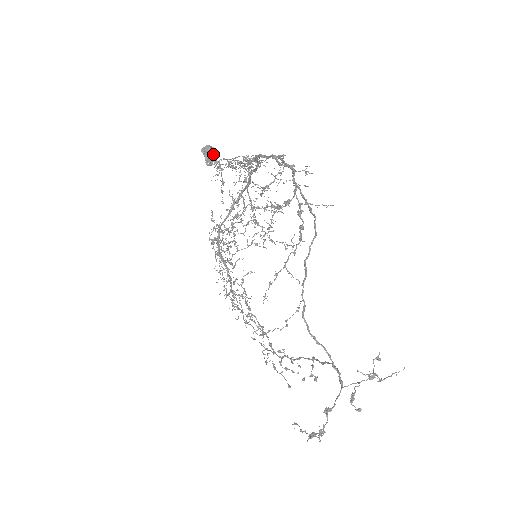
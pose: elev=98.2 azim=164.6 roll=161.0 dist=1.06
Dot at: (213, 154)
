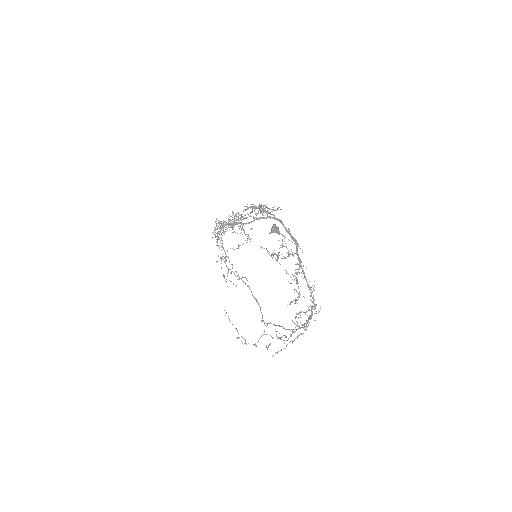
Dot at: occluded
